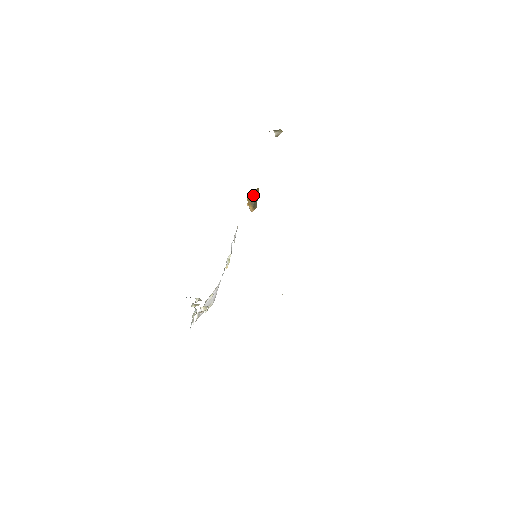
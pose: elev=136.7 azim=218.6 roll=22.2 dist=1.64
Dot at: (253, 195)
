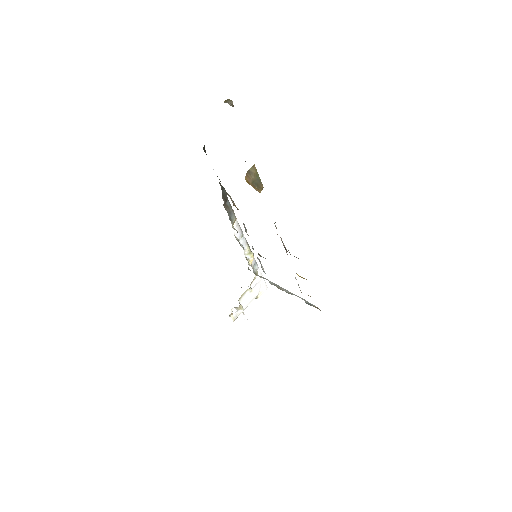
Dot at: (250, 176)
